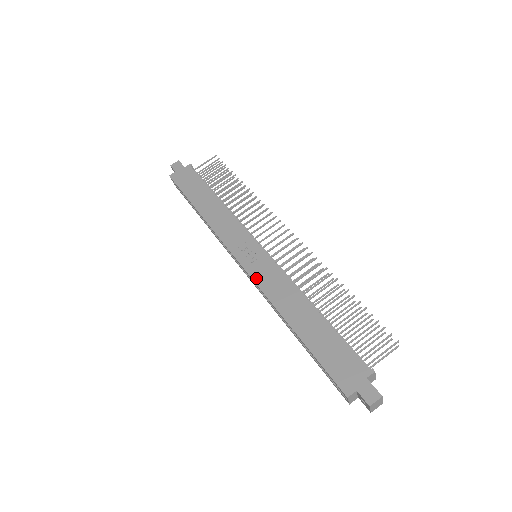
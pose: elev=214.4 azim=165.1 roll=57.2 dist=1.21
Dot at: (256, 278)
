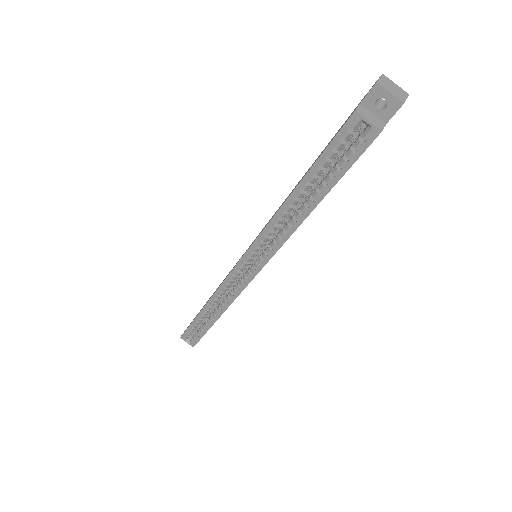
Dot at: (253, 243)
